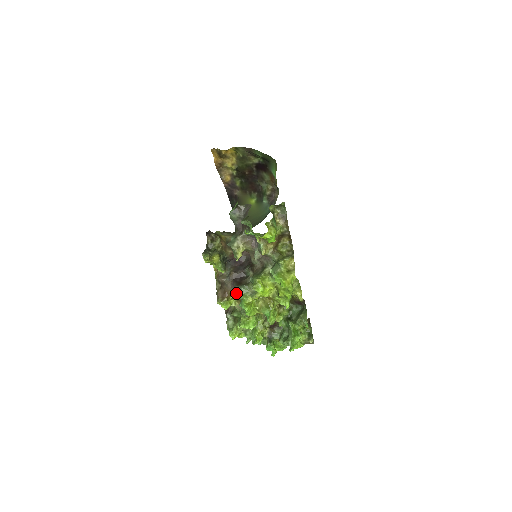
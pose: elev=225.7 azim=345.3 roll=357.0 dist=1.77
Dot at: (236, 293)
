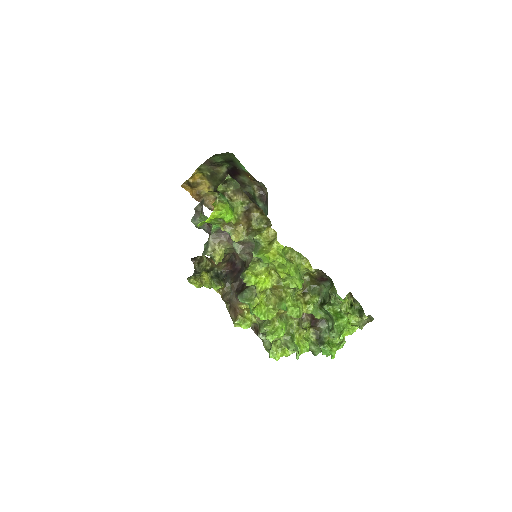
Dot at: (245, 304)
